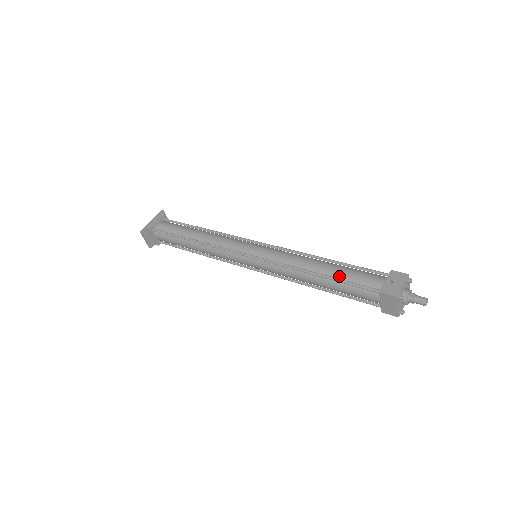
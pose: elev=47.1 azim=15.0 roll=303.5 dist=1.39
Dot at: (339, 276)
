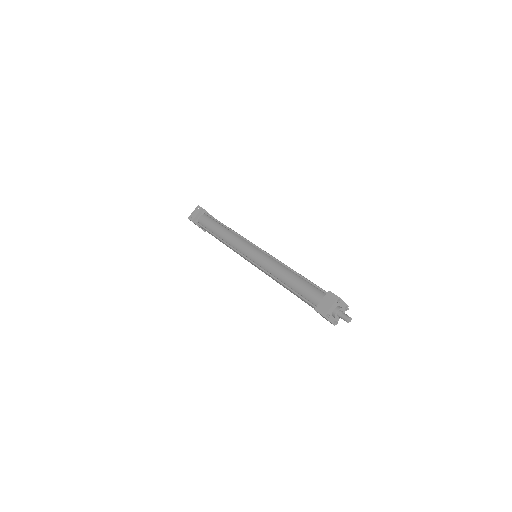
Dot at: occluded
